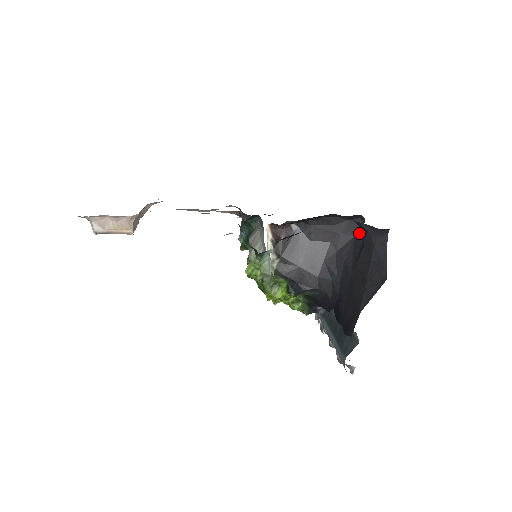
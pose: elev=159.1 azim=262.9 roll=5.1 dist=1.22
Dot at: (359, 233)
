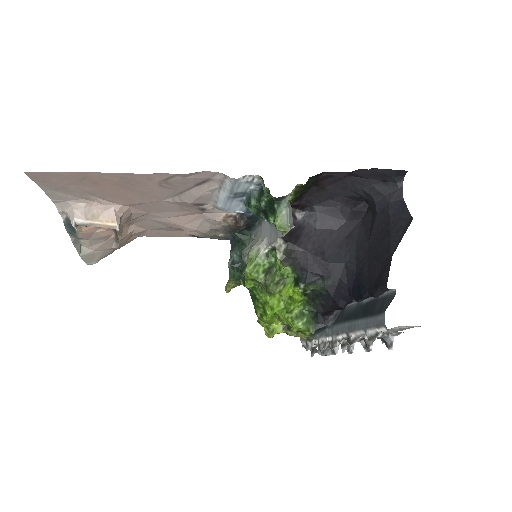
Dot at: (366, 215)
